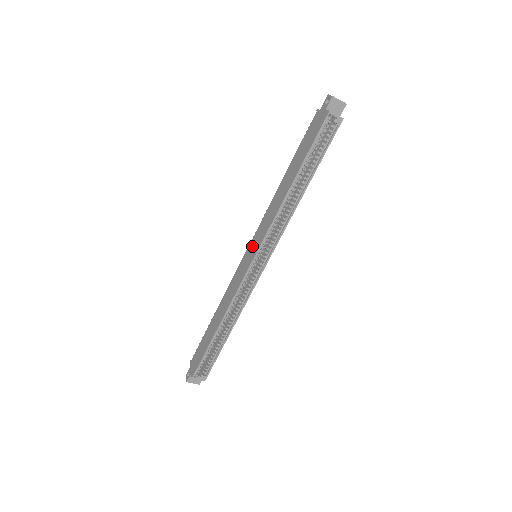
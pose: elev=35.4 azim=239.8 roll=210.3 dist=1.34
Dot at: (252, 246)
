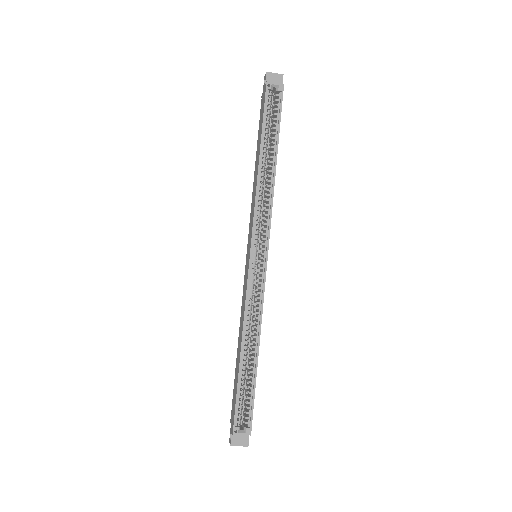
Dot at: (248, 246)
